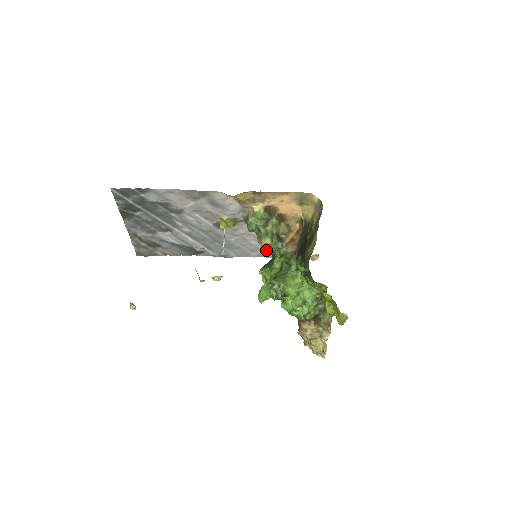
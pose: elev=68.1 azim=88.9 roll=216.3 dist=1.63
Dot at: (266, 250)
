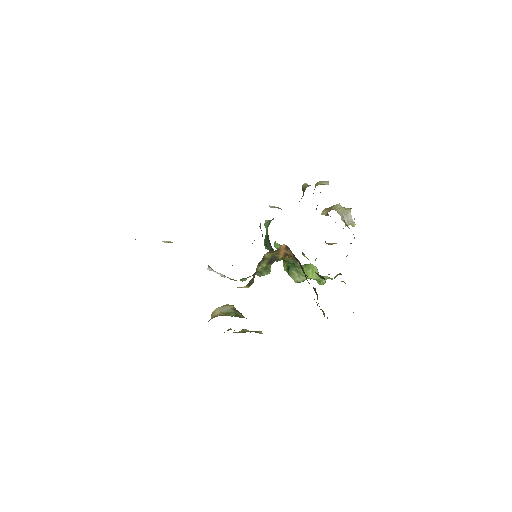
Dot at: occluded
